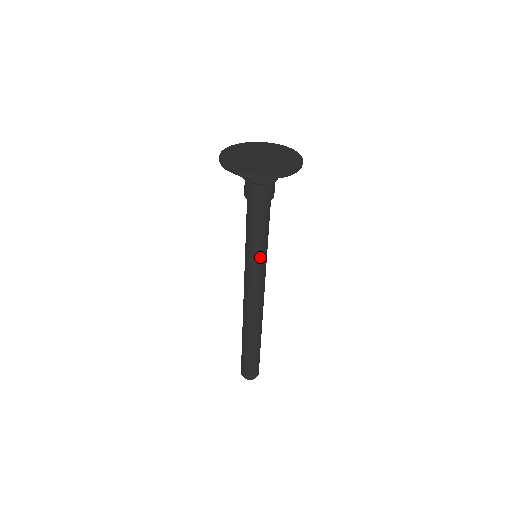
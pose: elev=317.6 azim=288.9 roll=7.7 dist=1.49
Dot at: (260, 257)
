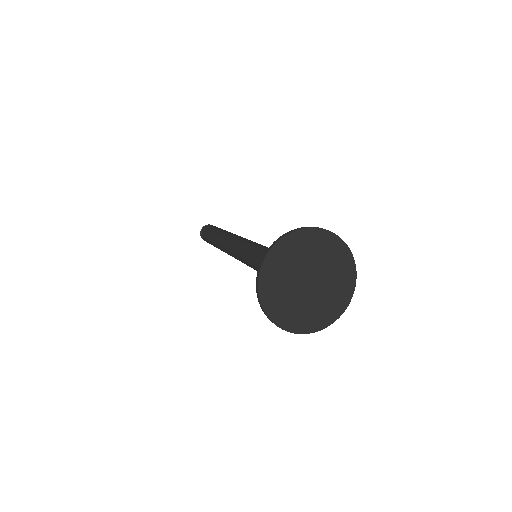
Dot at: occluded
